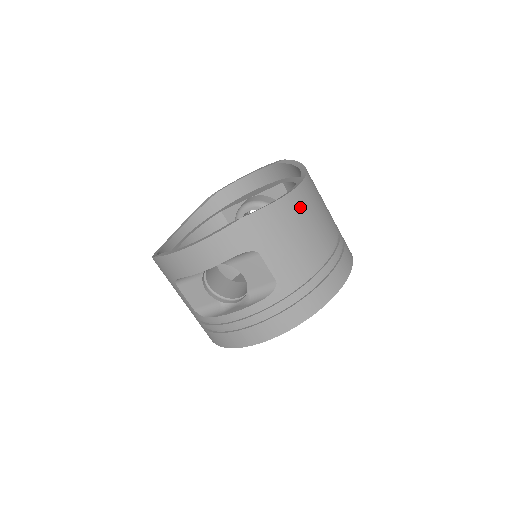
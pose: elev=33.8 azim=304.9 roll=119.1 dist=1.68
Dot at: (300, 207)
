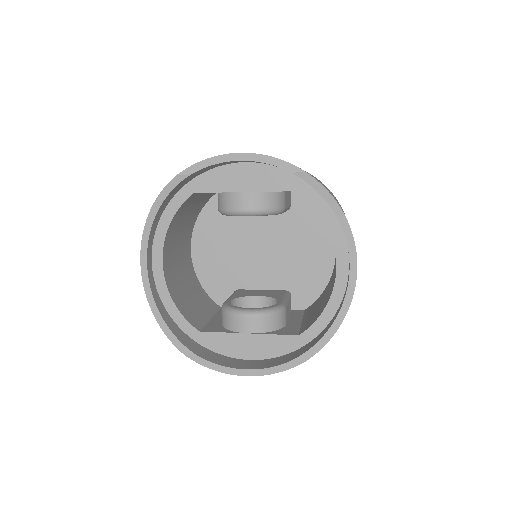
Dot at: occluded
